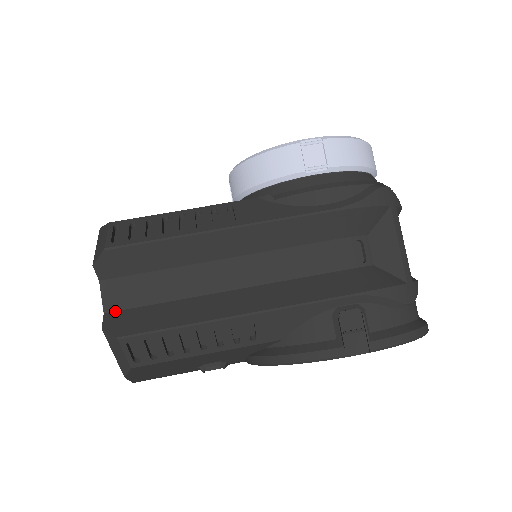
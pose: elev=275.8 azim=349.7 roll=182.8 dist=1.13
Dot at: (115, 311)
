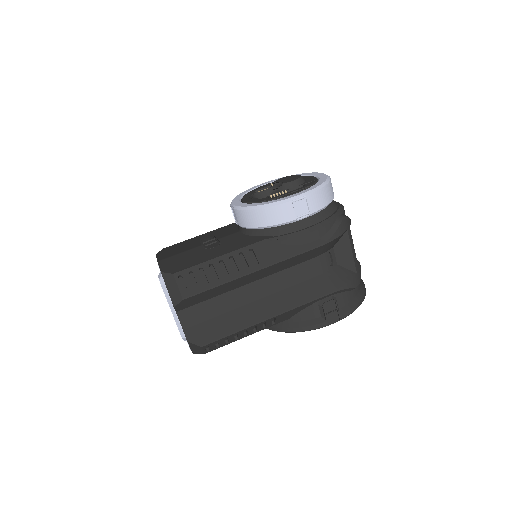
Dot at: (190, 327)
